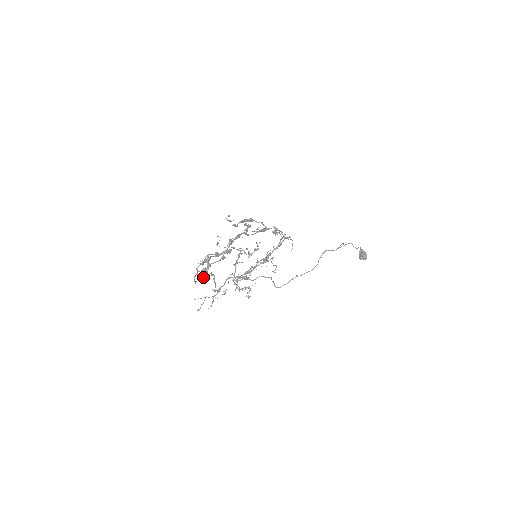
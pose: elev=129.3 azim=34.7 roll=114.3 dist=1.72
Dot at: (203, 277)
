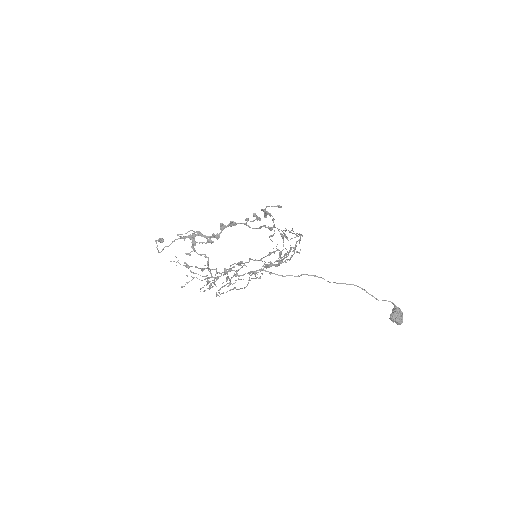
Dot at: (188, 253)
